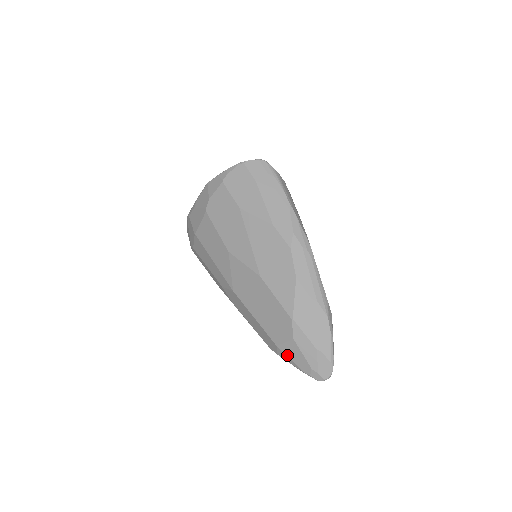
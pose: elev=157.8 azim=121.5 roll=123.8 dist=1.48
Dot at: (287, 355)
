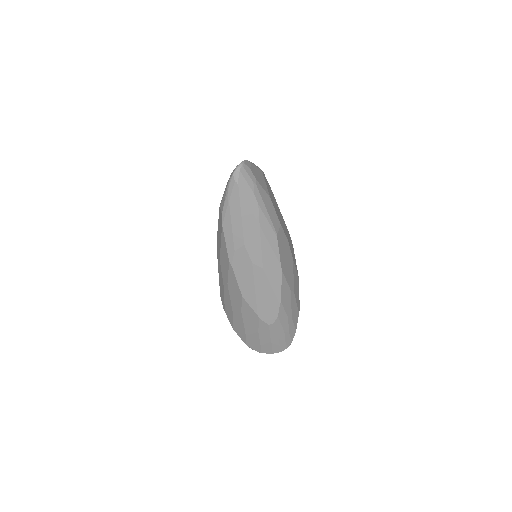
Dot at: (223, 198)
